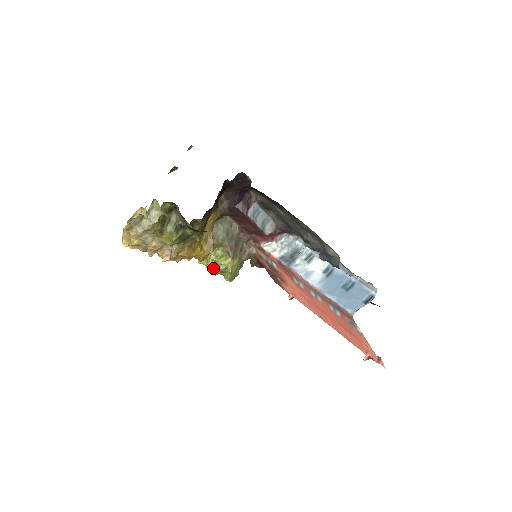
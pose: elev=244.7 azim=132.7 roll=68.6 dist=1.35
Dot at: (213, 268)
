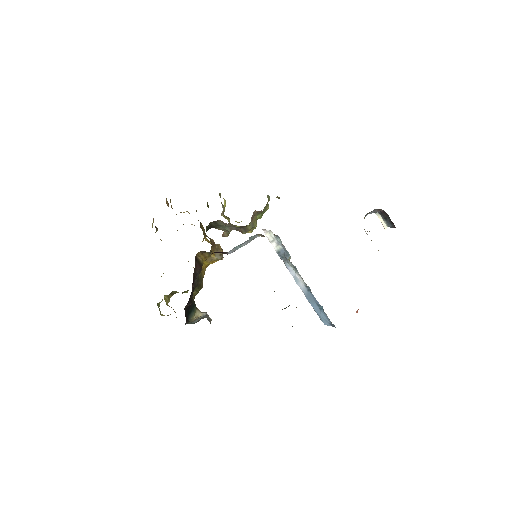
Dot at: occluded
